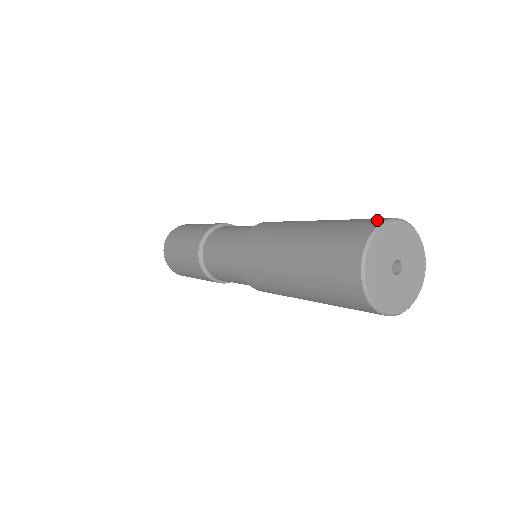
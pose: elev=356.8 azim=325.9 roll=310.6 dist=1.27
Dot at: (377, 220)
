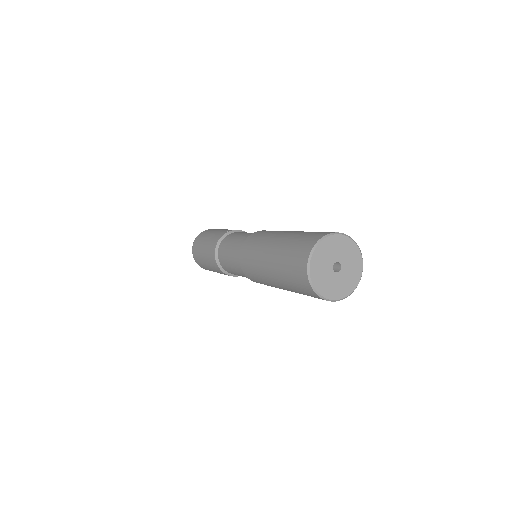
Dot at: (305, 252)
